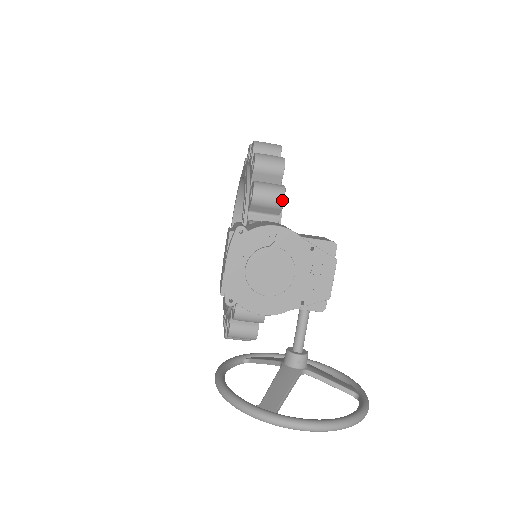
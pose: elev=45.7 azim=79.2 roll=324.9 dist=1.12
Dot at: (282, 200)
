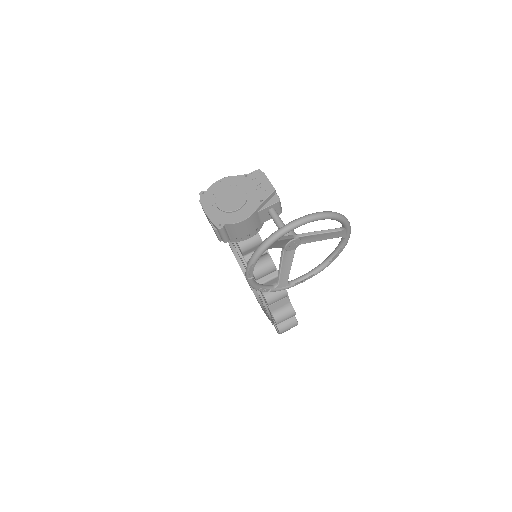
Dot at: occluded
